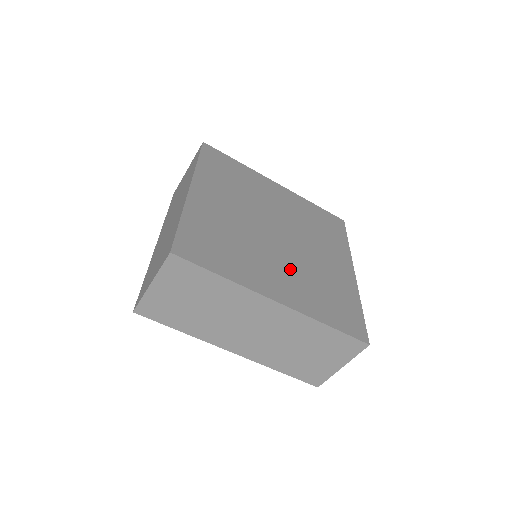
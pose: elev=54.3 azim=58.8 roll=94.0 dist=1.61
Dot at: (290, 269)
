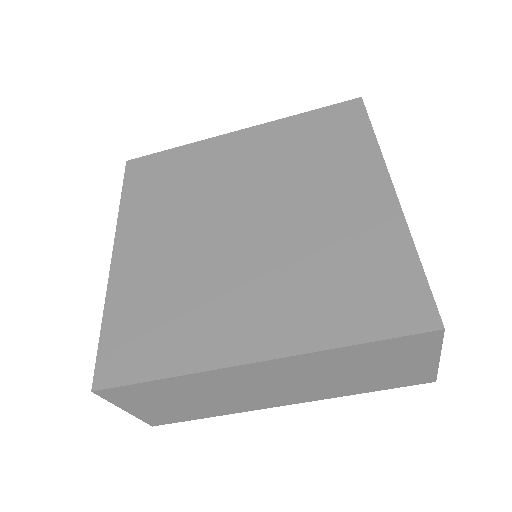
Dot at: (271, 279)
